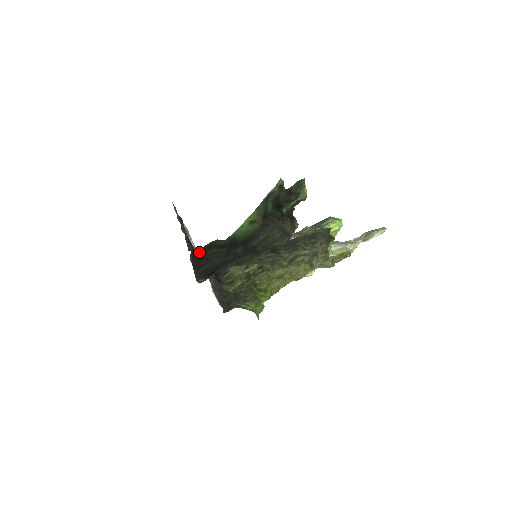
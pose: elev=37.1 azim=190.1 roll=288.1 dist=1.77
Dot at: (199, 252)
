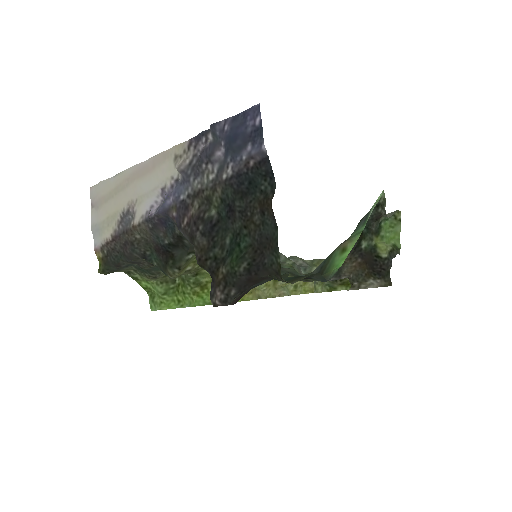
Dot at: (285, 281)
